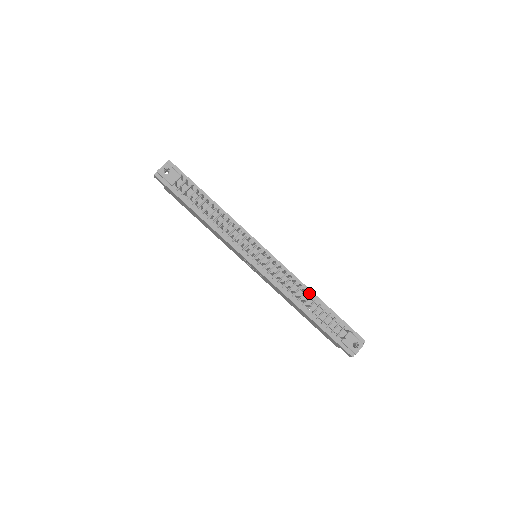
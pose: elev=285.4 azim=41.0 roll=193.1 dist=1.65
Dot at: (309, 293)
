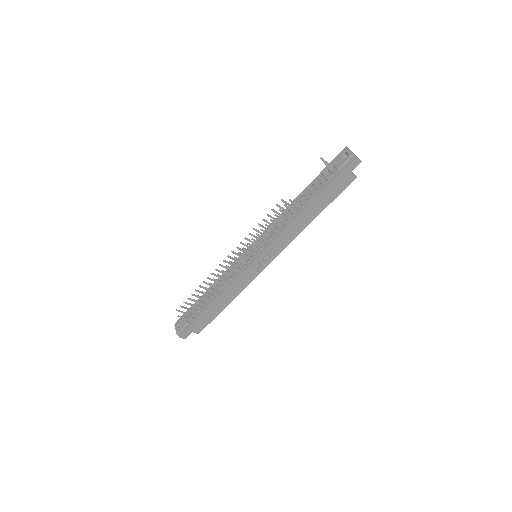
Dot at: (292, 205)
